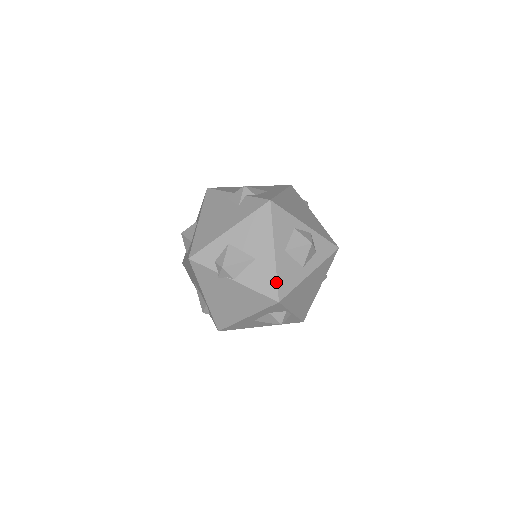
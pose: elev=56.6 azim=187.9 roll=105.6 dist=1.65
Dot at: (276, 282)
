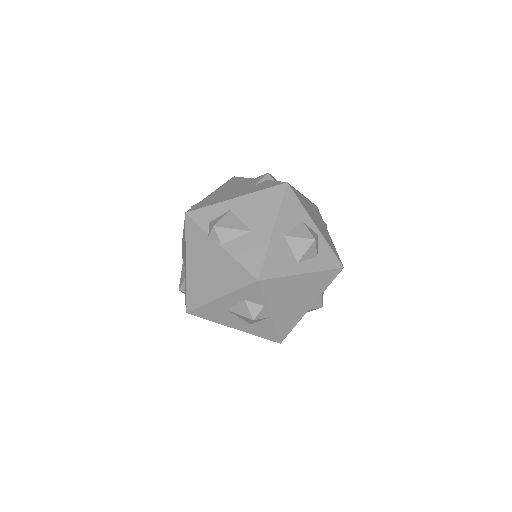
Dot at: (263, 259)
